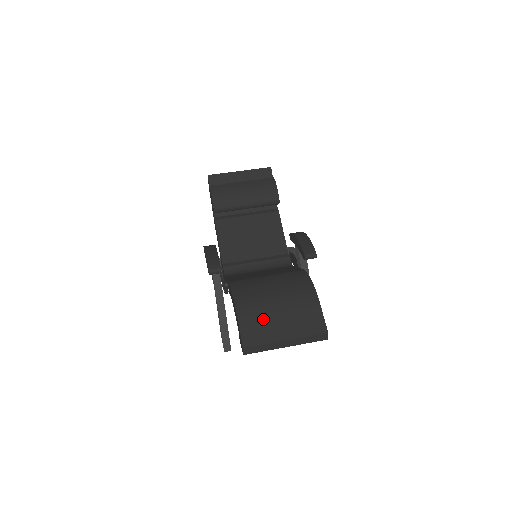
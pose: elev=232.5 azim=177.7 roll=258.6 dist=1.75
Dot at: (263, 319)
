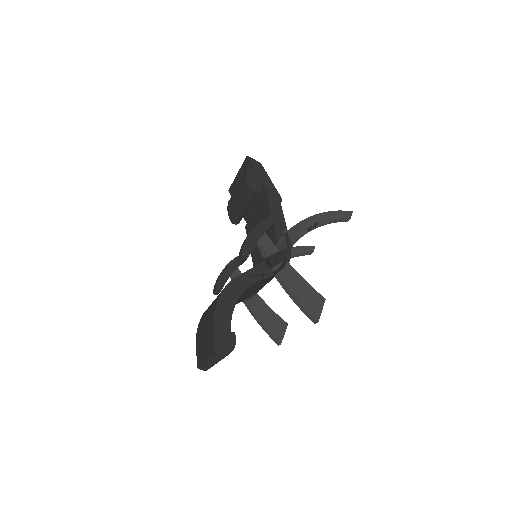
Dot at: (201, 342)
